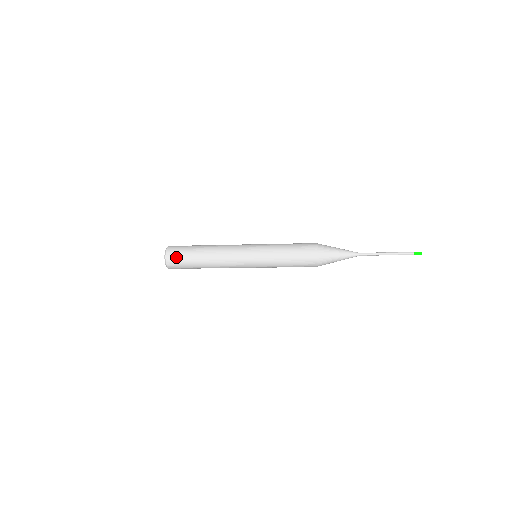
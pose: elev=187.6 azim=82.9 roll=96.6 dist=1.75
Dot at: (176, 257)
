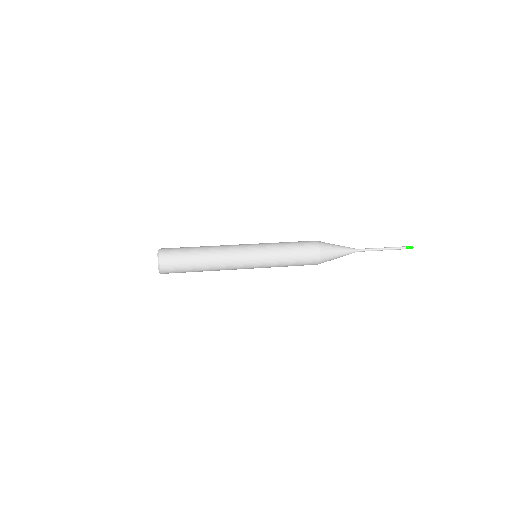
Dot at: occluded
